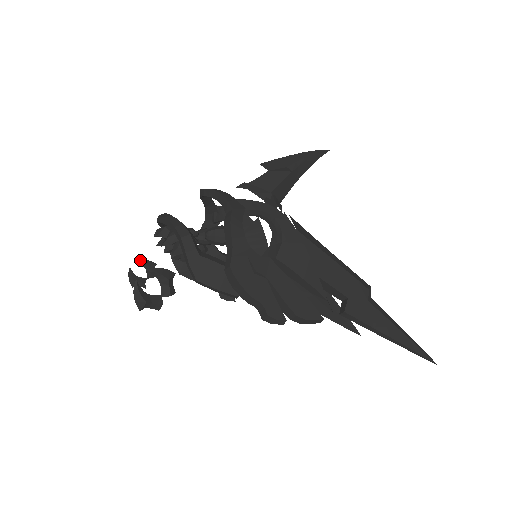
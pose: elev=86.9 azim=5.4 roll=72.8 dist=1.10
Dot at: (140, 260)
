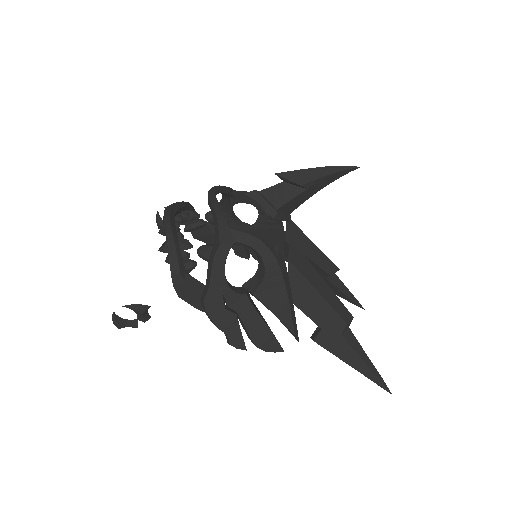
Dot at: occluded
